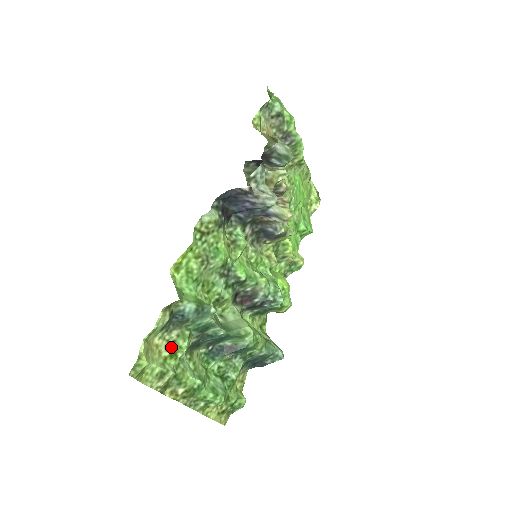
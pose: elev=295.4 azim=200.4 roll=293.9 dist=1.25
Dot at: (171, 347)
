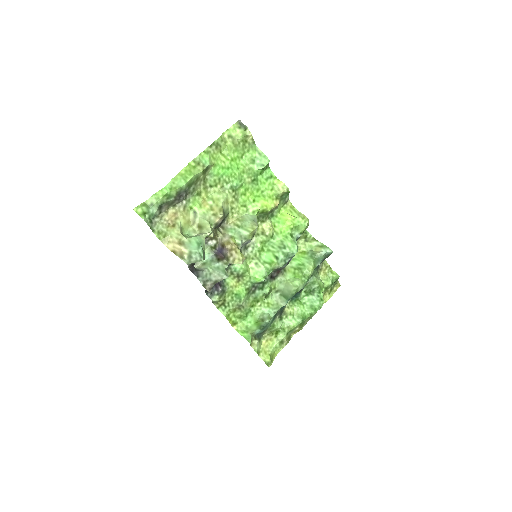
Dot at: (272, 333)
